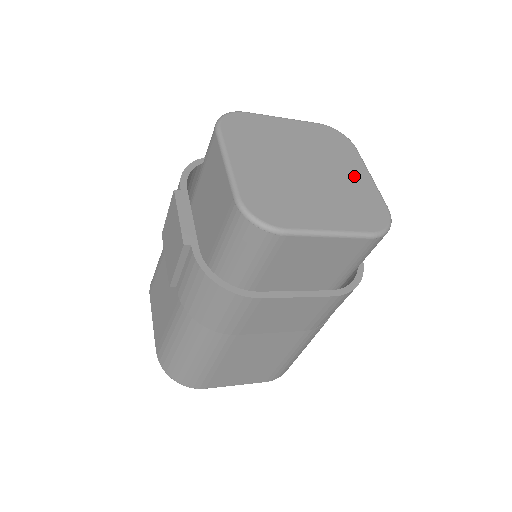
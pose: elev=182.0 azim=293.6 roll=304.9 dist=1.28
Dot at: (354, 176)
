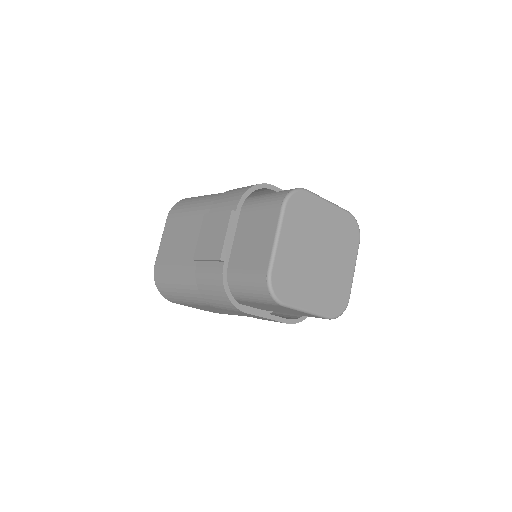
Dot at: (345, 268)
